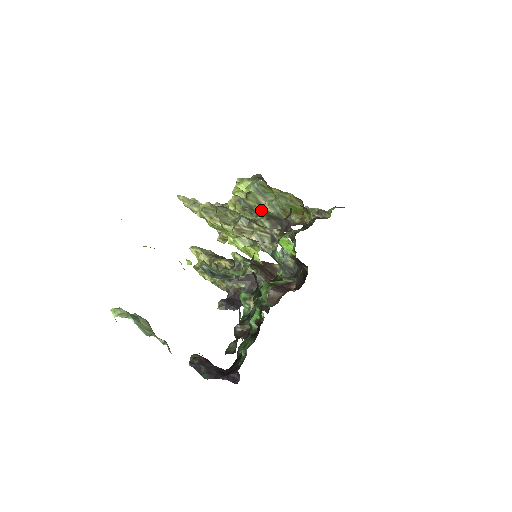
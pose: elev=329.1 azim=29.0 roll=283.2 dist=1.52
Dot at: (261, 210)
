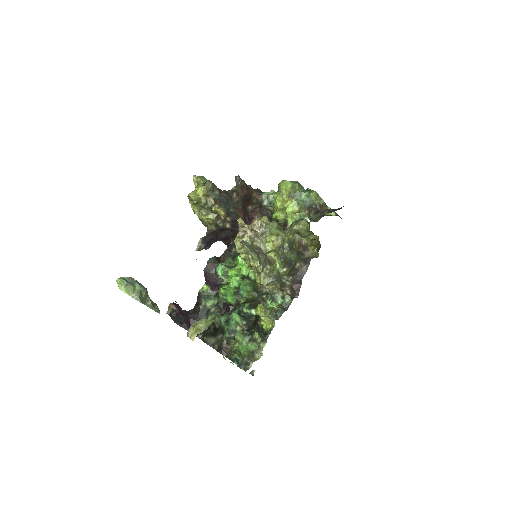
Dot at: (289, 251)
